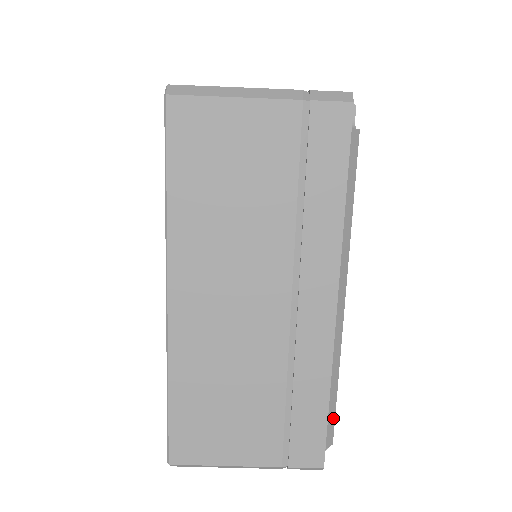
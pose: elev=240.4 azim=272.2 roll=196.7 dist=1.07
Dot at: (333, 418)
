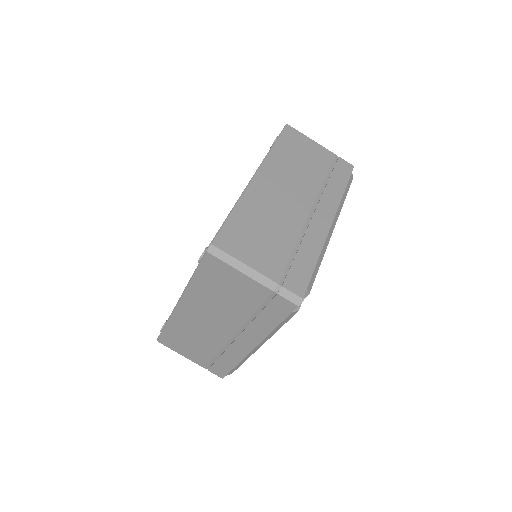
Dot at: (314, 278)
